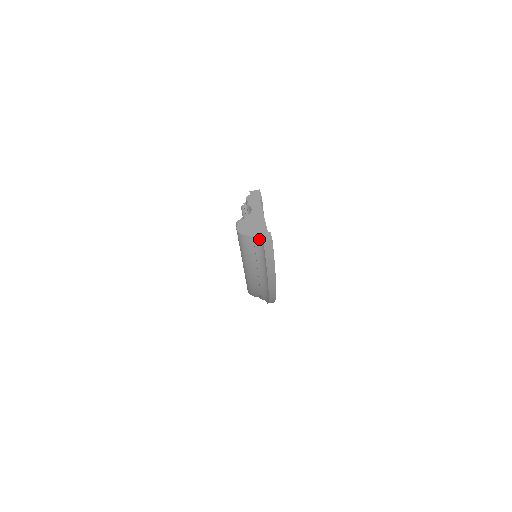
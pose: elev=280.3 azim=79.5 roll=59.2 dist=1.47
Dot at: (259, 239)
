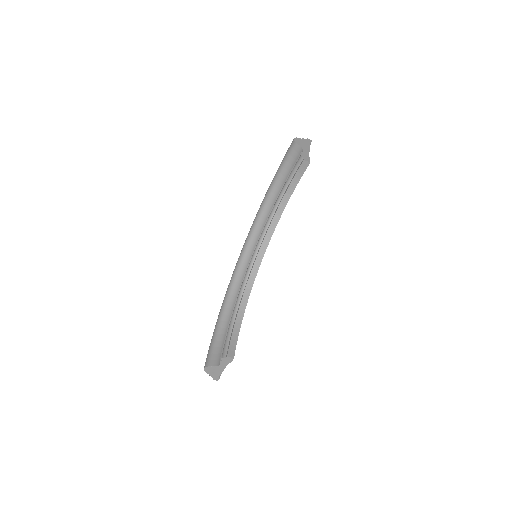
Dot at: (212, 377)
